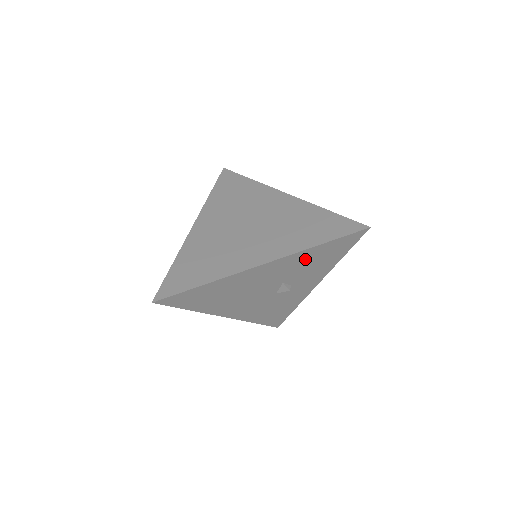
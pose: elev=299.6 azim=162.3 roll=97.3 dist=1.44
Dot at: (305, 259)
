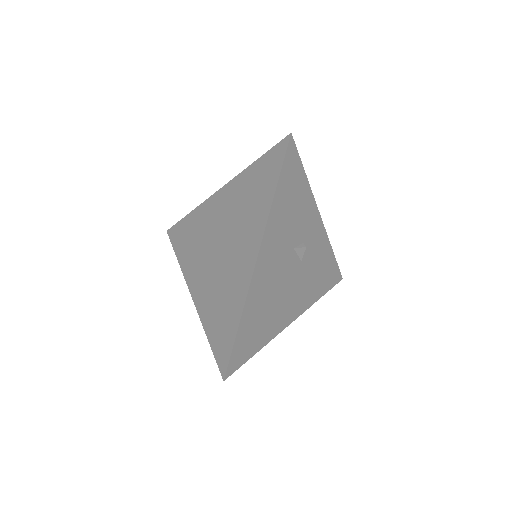
Dot at: (282, 214)
